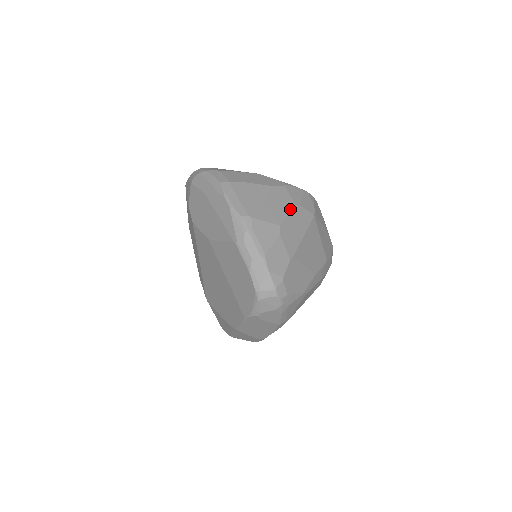
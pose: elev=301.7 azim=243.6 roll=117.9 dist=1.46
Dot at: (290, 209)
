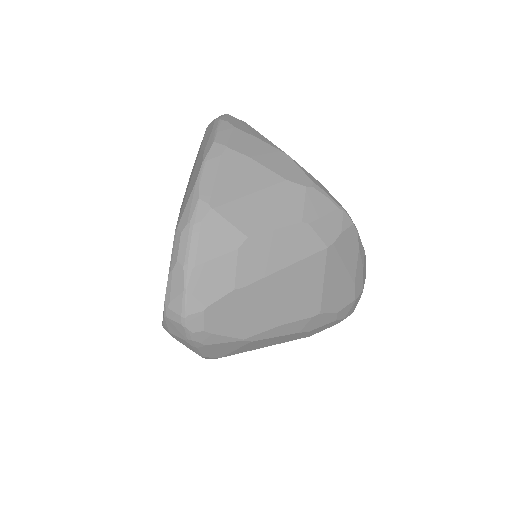
Dot at: (286, 222)
